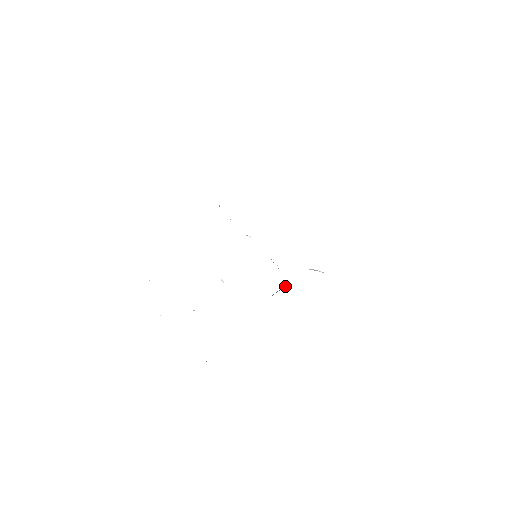
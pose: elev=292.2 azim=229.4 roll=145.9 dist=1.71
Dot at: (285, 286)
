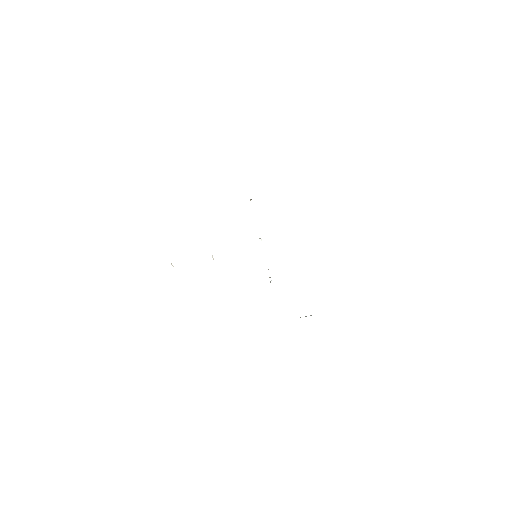
Dot at: occluded
